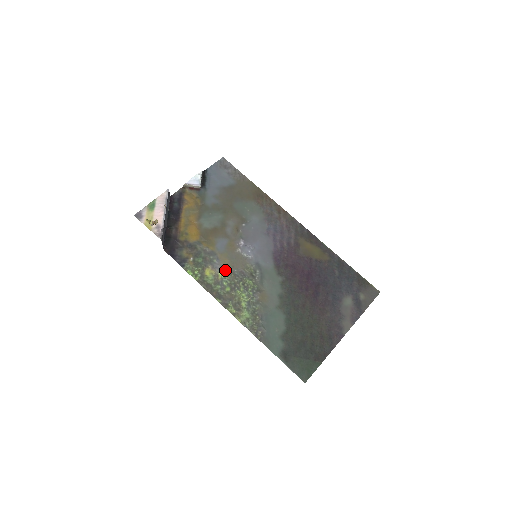
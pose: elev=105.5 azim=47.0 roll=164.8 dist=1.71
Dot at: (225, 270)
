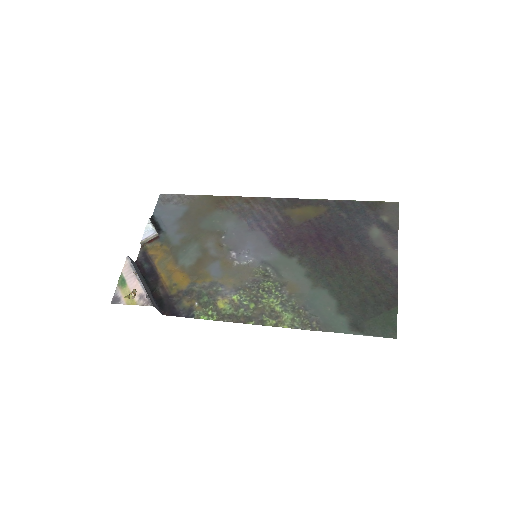
Dot at: (236, 290)
